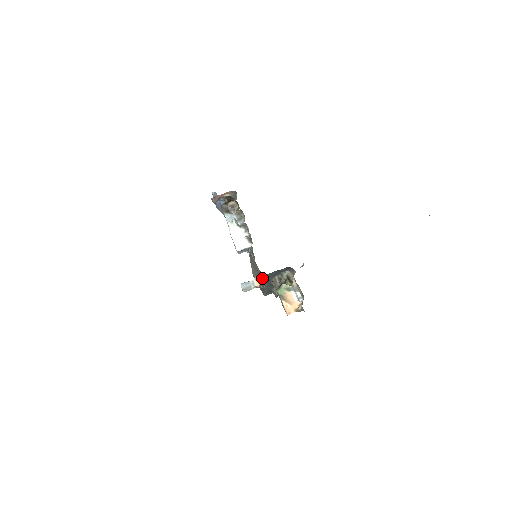
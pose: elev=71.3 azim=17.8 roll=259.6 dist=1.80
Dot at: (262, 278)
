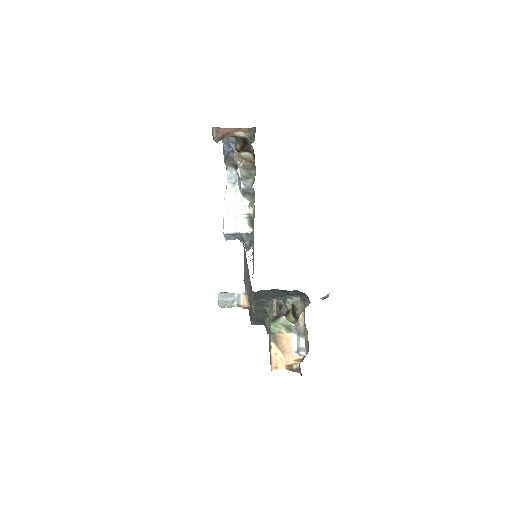
Dot at: (251, 294)
